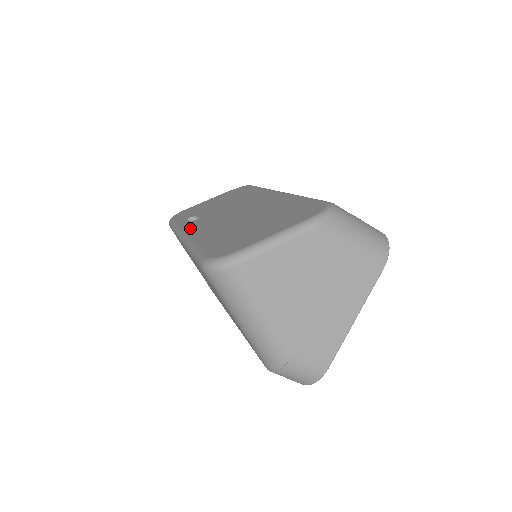
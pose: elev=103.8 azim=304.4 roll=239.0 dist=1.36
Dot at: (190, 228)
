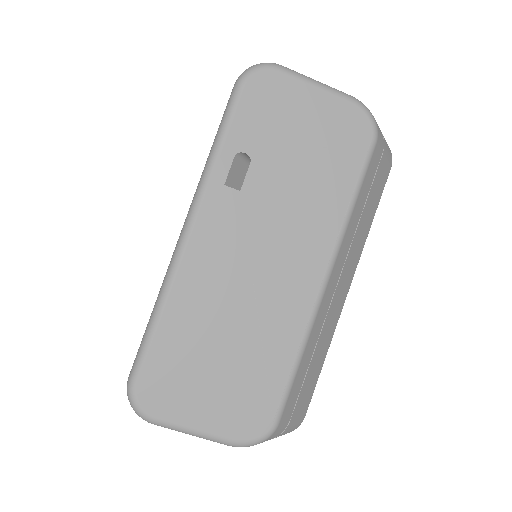
Dot at: (205, 224)
